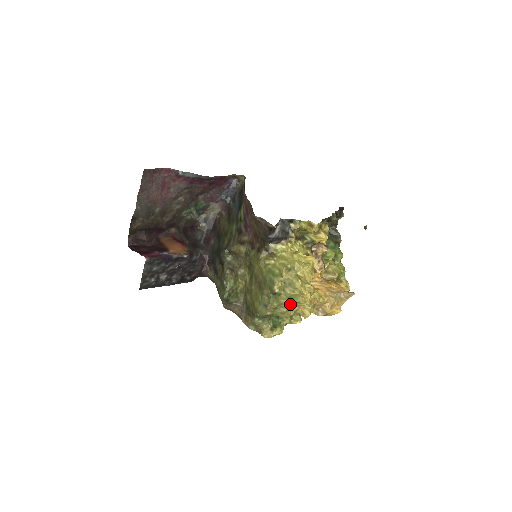
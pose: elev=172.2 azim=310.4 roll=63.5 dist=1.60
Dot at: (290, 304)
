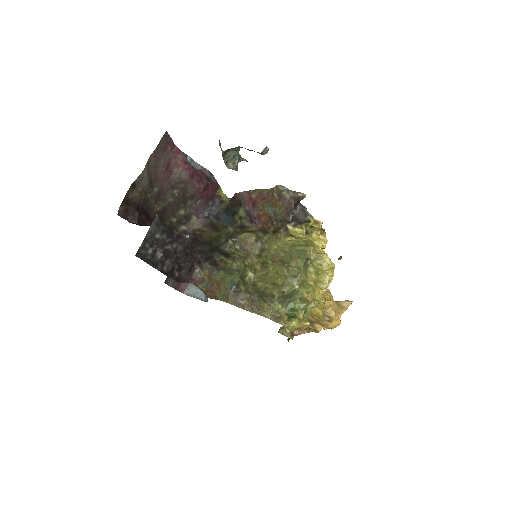
Dot at: (315, 282)
